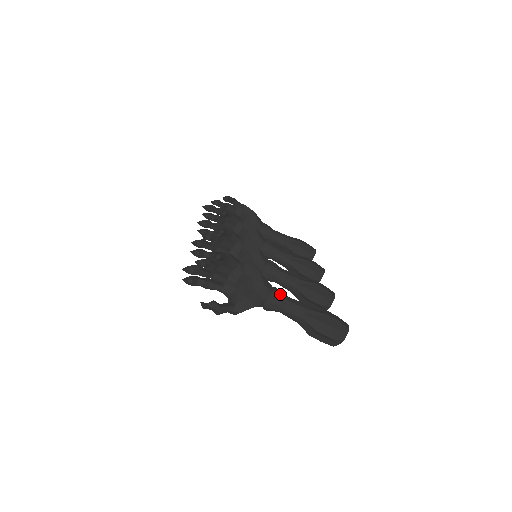
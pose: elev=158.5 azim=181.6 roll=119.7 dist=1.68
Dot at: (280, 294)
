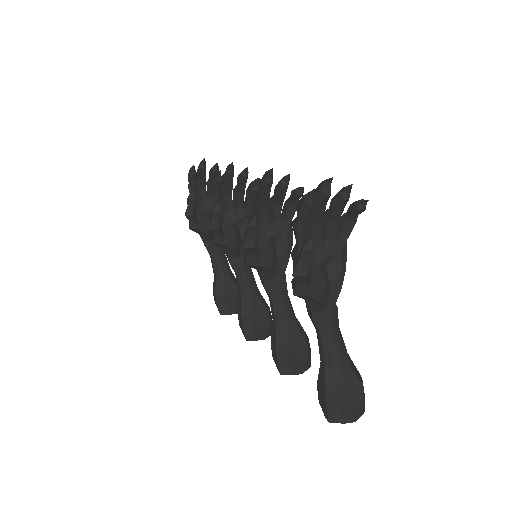
Dot at: (337, 313)
